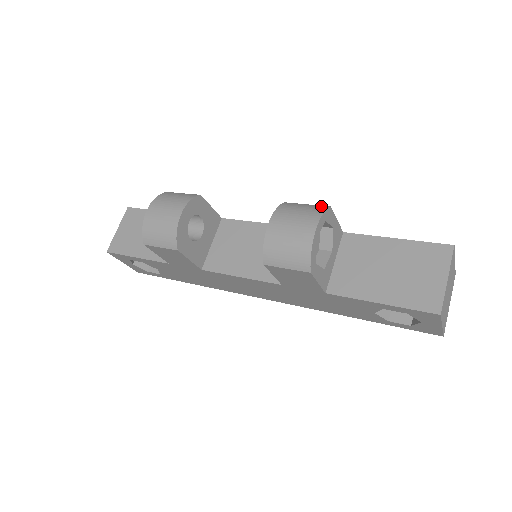
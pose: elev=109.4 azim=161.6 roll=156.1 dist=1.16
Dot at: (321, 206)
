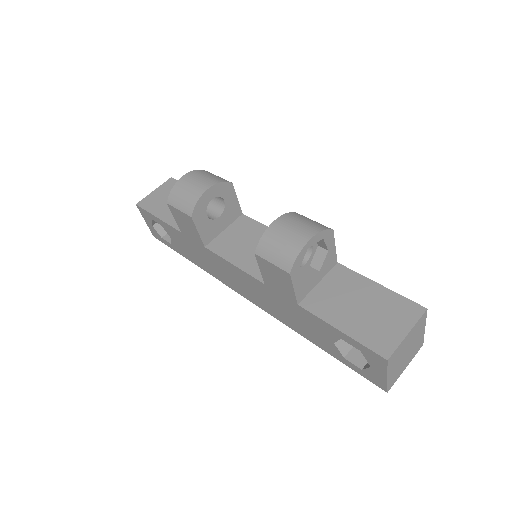
Dot at: (325, 226)
